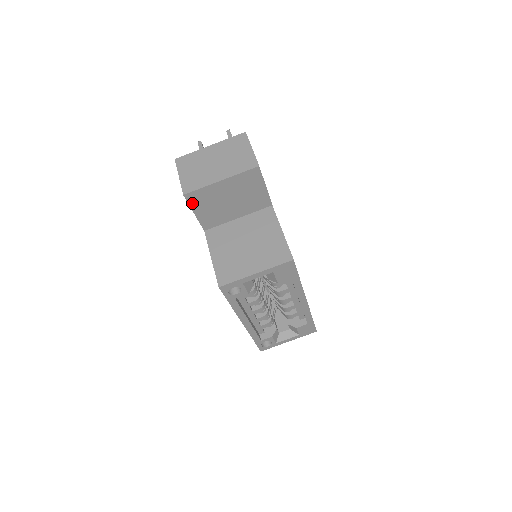
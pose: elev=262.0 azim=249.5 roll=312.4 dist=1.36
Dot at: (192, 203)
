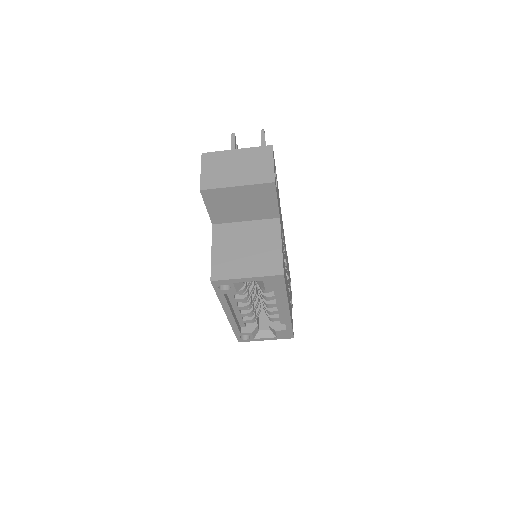
Dot at: (206, 199)
